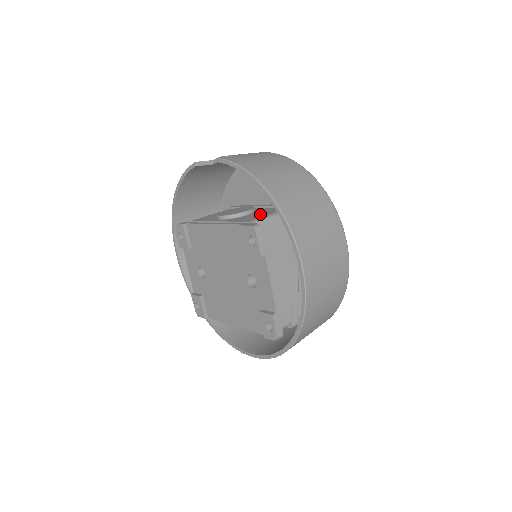
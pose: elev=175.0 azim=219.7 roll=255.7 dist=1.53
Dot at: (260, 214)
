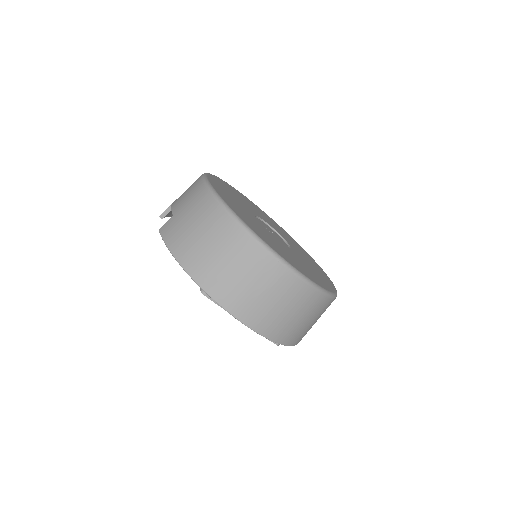
Dot at: occluded
